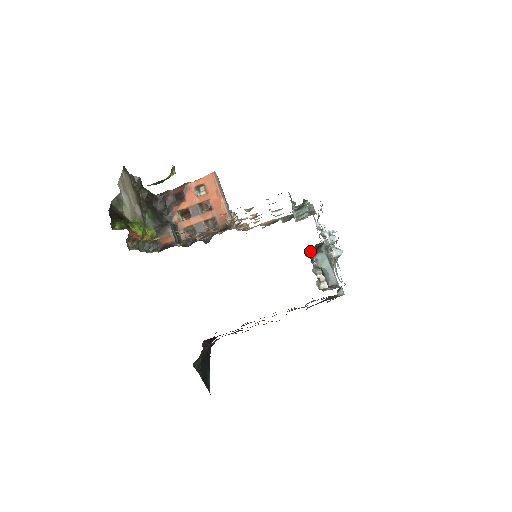
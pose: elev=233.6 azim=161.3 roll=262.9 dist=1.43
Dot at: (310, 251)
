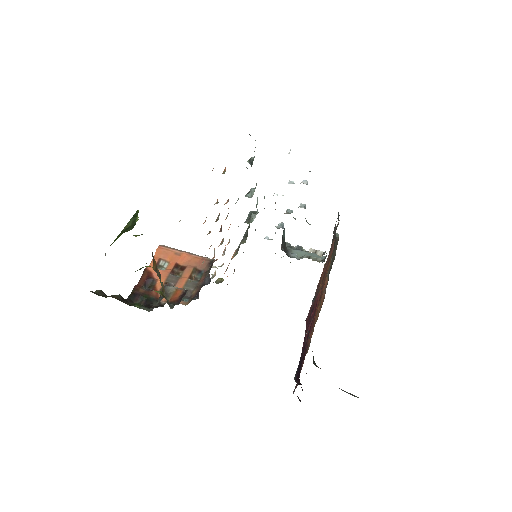
Dot at: occluded
